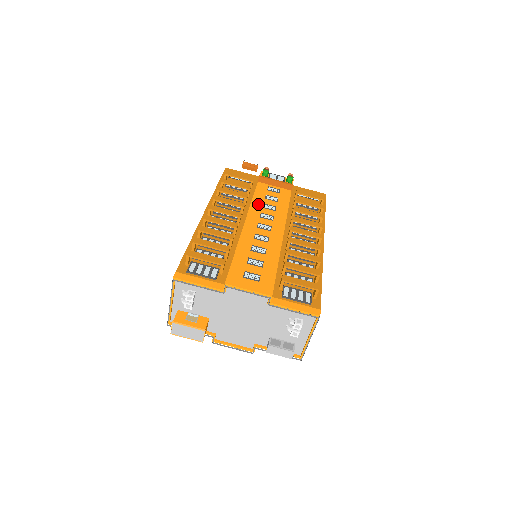
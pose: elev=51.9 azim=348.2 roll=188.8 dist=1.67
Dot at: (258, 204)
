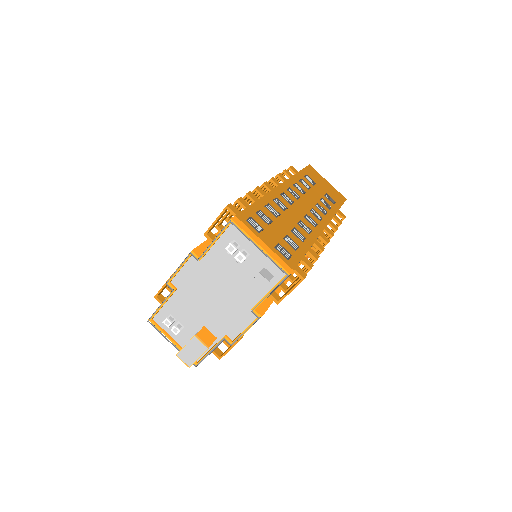
Dot at: occluded
